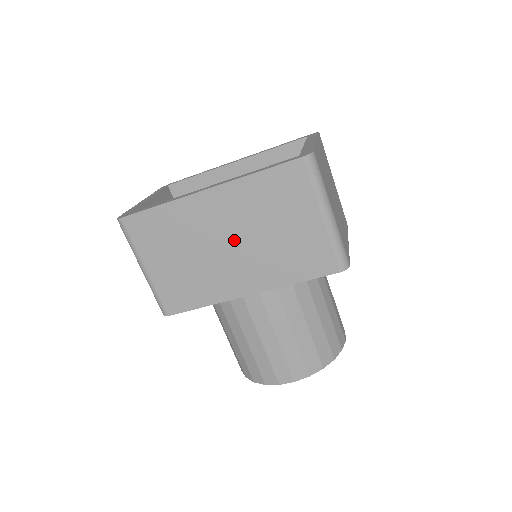
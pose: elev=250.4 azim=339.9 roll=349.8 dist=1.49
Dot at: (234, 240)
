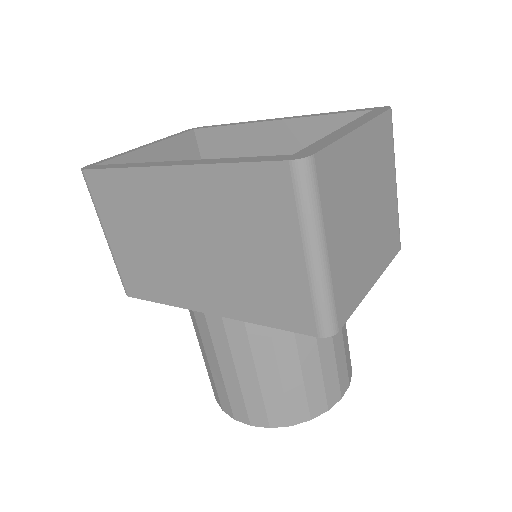
Dot at: (195, 242)
